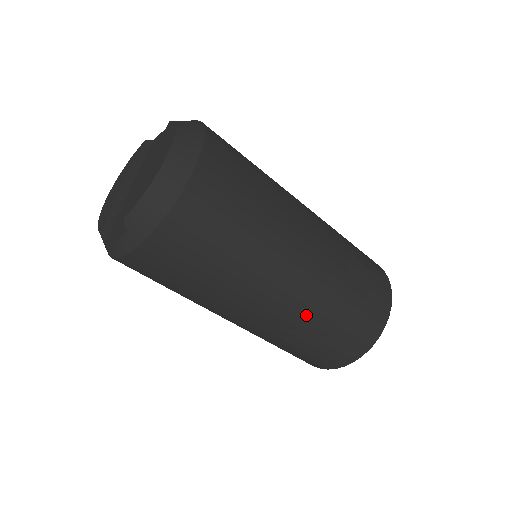
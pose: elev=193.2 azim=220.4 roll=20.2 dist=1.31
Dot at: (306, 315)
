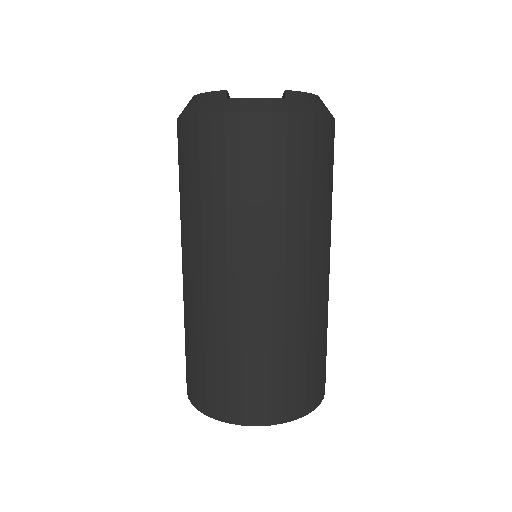
Dot at: (311, 315)
